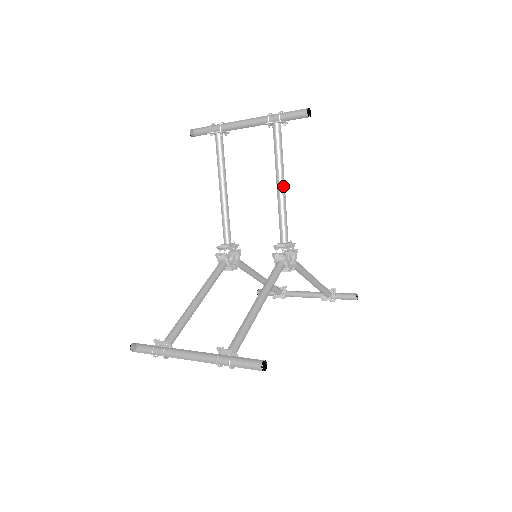
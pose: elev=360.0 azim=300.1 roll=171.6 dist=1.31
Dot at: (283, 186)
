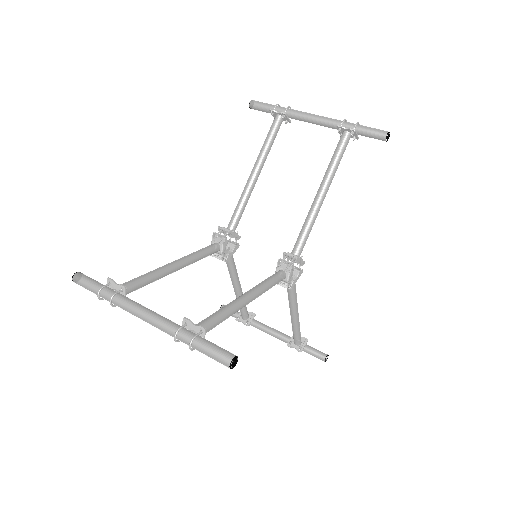
Dot at: (324, 196)
